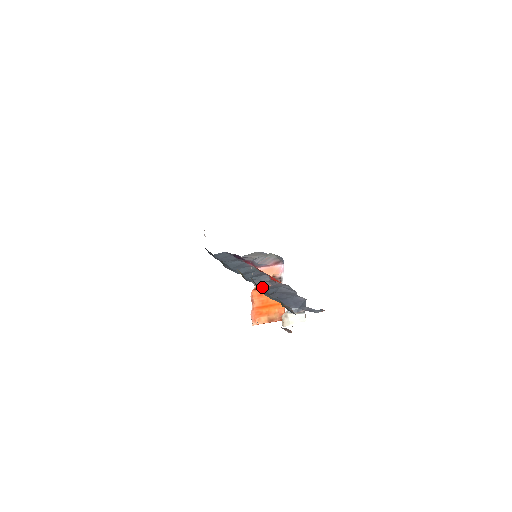
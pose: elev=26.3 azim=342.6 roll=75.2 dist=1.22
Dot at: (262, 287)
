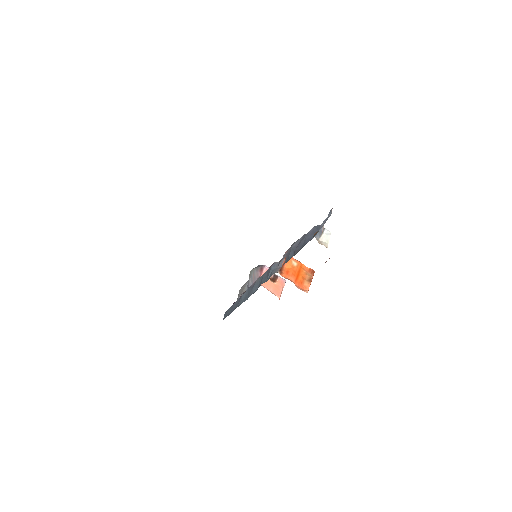
Dot at: (282, 268)
